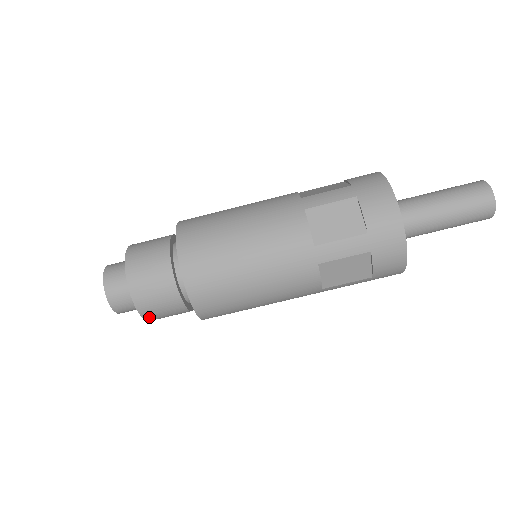
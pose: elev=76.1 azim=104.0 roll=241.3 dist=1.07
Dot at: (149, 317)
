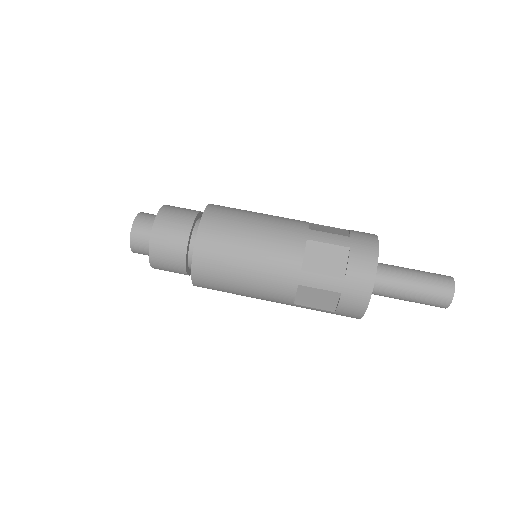
Dot at: (155, 266)
